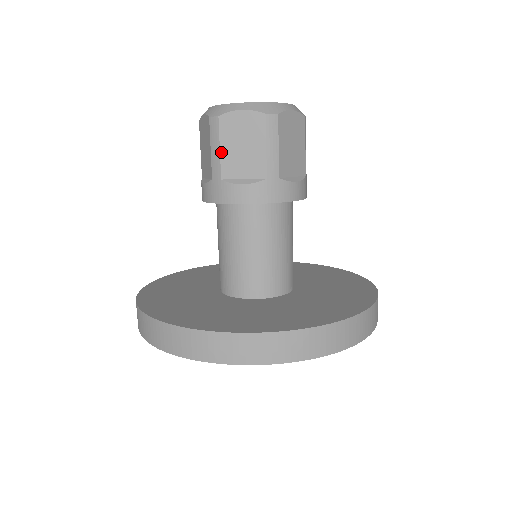
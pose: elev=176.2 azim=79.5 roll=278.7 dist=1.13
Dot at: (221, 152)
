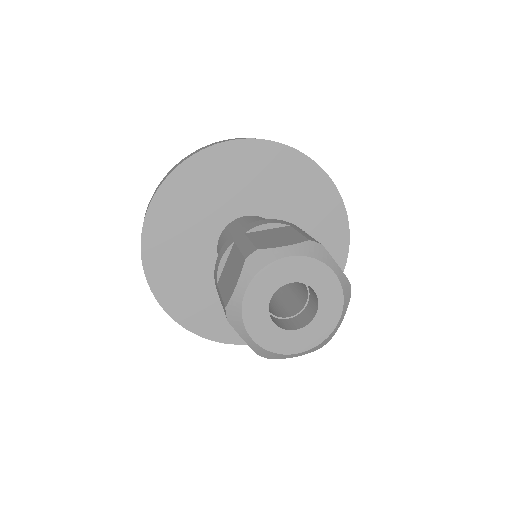
Dot at: occluded
